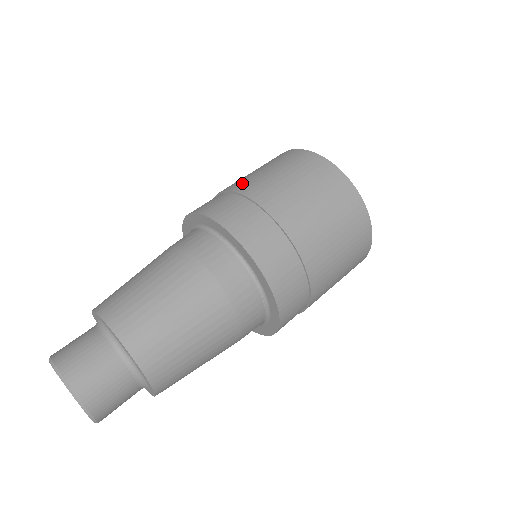
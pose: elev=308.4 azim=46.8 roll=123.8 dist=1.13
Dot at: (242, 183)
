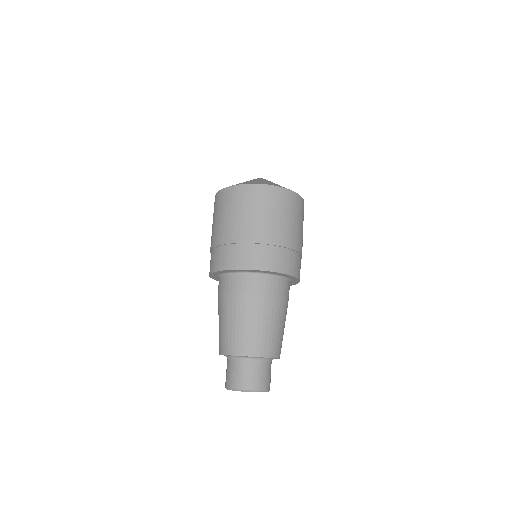
Dot at: (218, 236)
